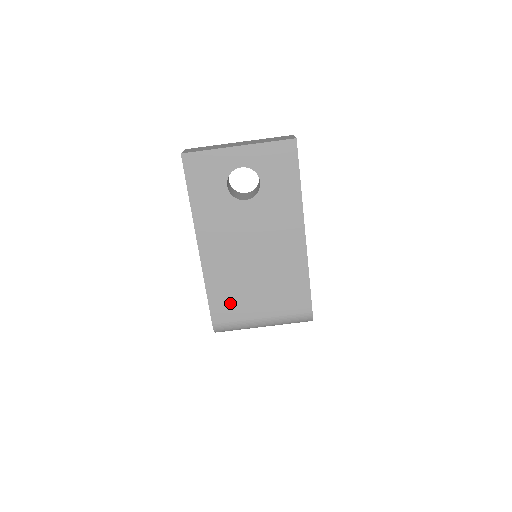
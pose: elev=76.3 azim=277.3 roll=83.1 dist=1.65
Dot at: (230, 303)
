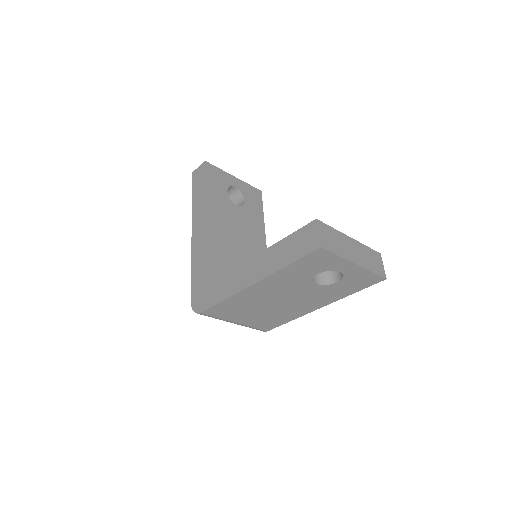
Dot at: (228, 311)
